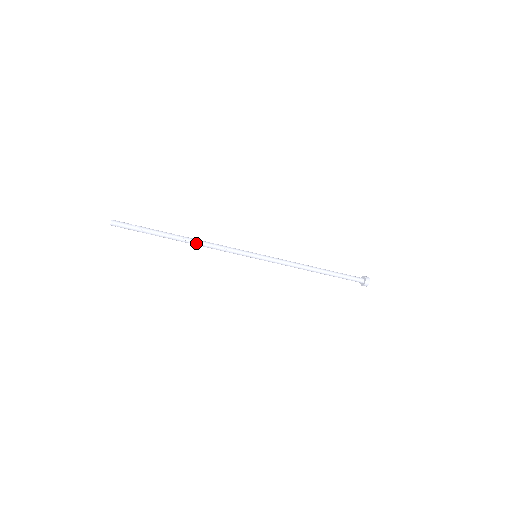
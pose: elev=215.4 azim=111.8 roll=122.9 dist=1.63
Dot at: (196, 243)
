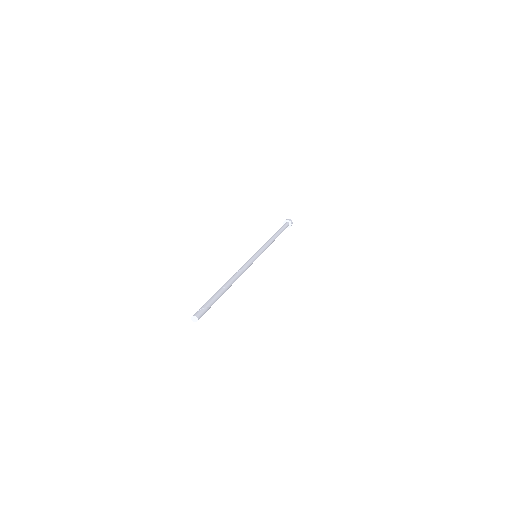
Dot at: occluded
